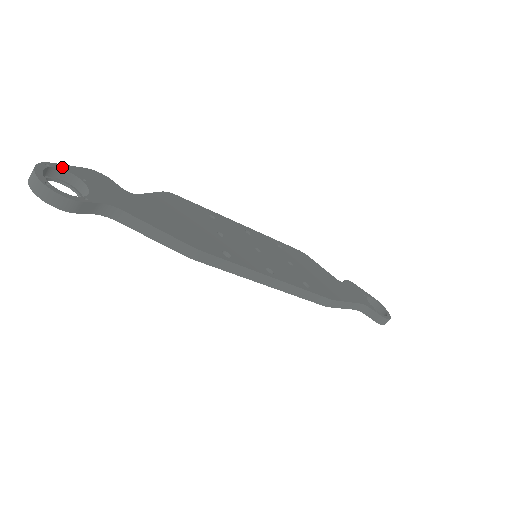
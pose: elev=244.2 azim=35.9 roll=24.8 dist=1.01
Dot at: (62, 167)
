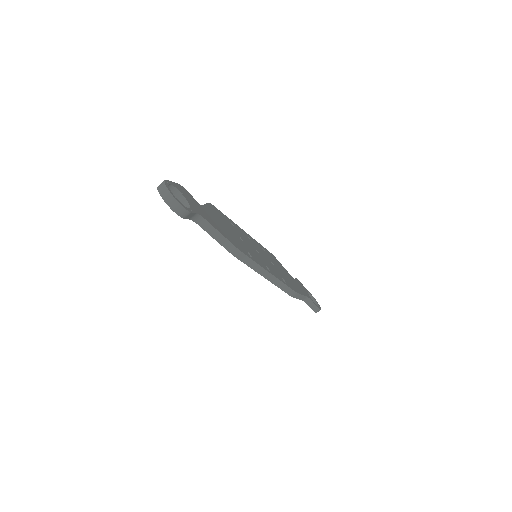
Dot at: (172, 184)
